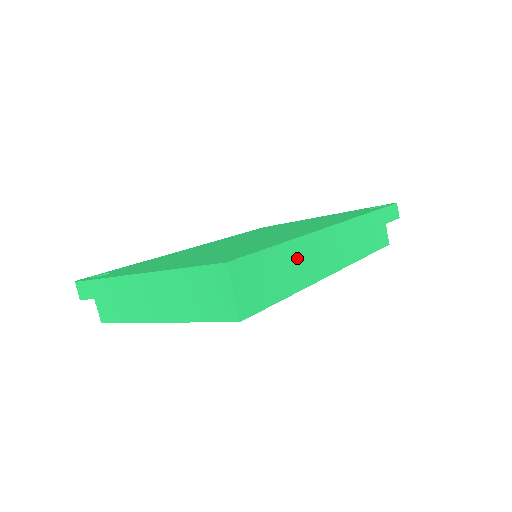
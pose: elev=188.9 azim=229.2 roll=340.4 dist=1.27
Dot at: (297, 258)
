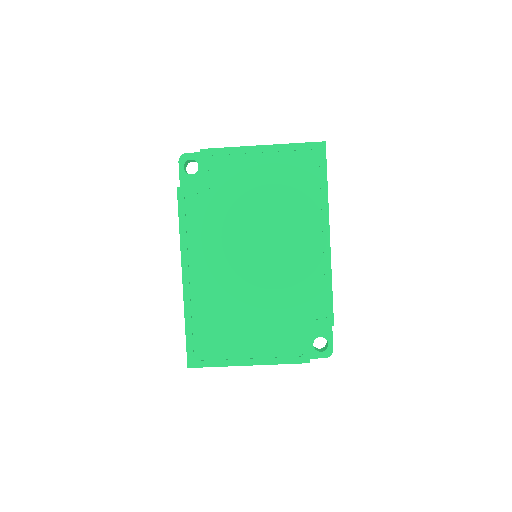
Dot at: occluded
